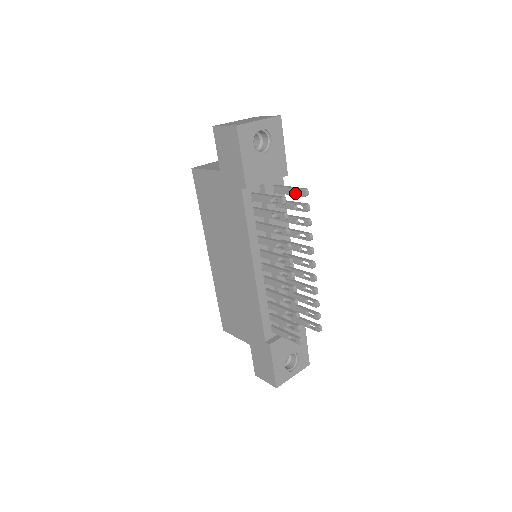
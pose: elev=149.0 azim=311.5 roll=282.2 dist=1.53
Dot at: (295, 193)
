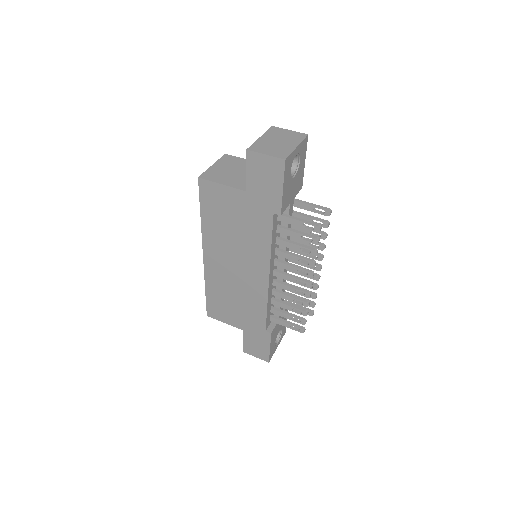
Dot at: (315, 210)
